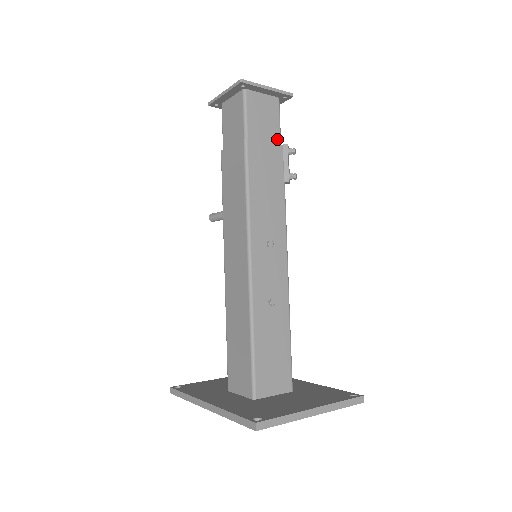
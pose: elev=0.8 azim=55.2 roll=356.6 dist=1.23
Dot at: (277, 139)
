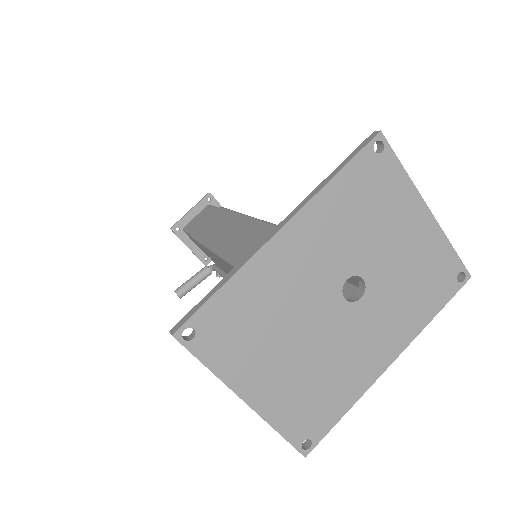
Dot at: occluded
